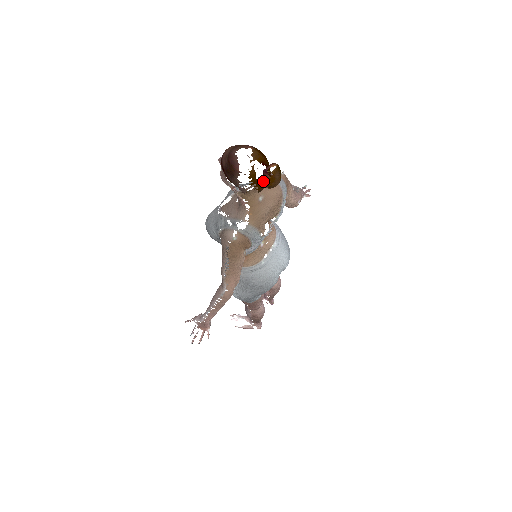
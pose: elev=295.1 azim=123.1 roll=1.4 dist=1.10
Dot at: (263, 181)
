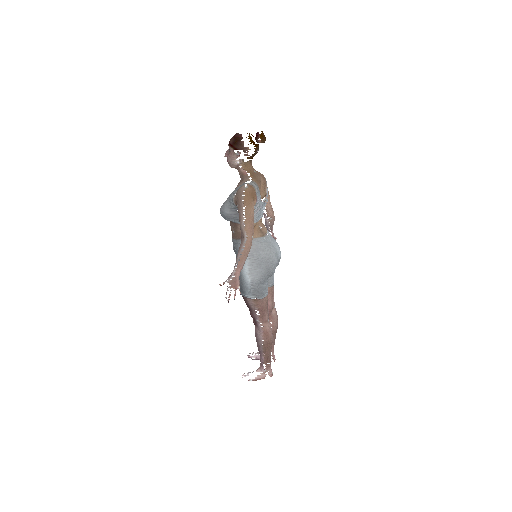
Dot at: (257, 137)
